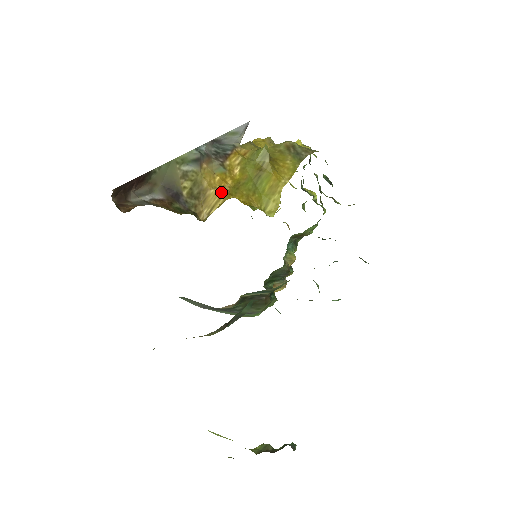
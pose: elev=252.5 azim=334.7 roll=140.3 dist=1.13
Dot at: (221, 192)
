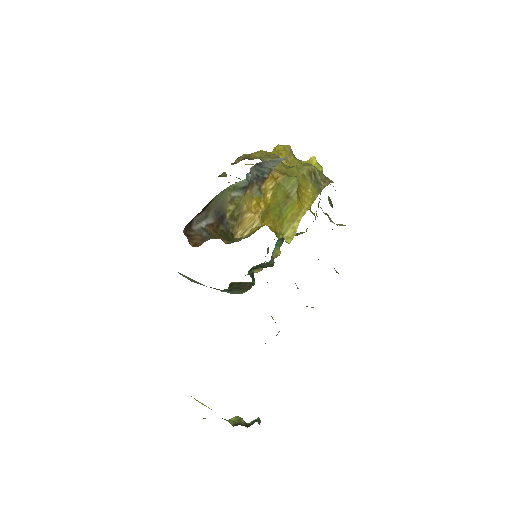
Dot at: (256, 217)
